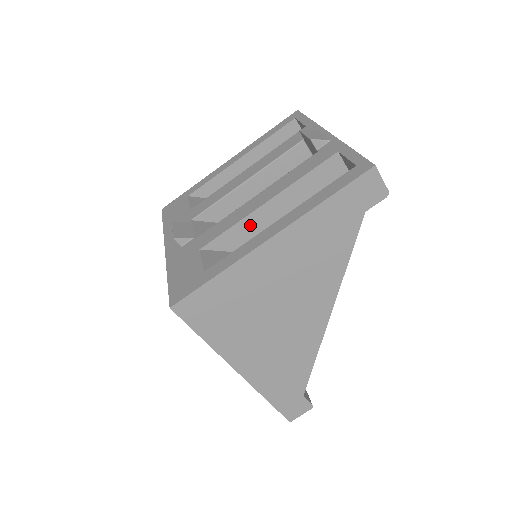
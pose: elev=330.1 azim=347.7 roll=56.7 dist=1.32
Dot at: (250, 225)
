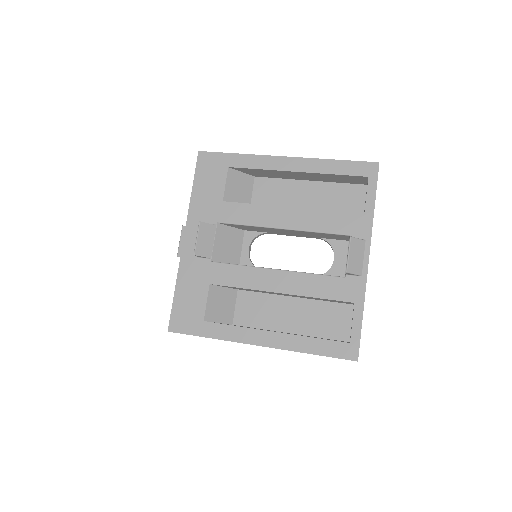
Dot at: occluded
